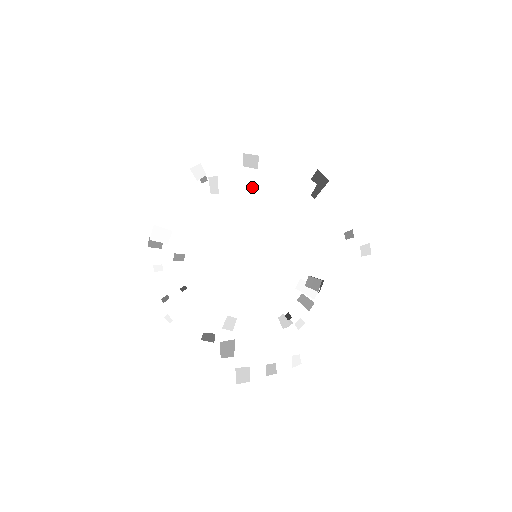
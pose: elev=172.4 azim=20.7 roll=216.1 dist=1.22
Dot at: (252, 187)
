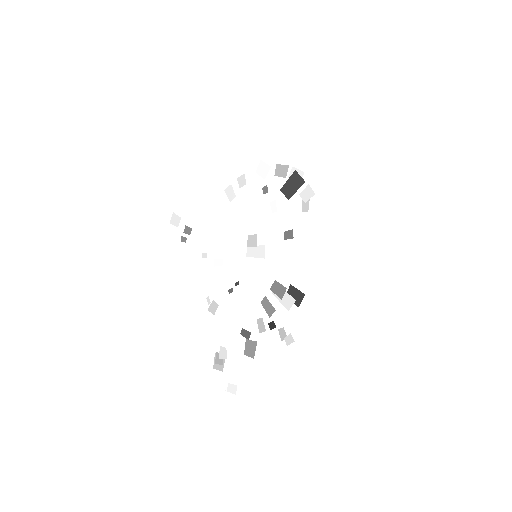
Dot at: (293, 198)
